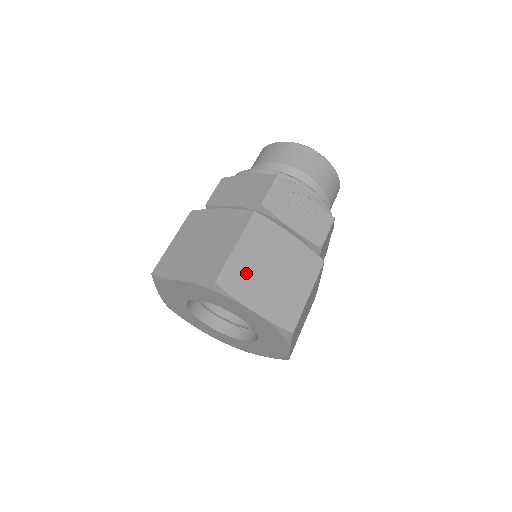
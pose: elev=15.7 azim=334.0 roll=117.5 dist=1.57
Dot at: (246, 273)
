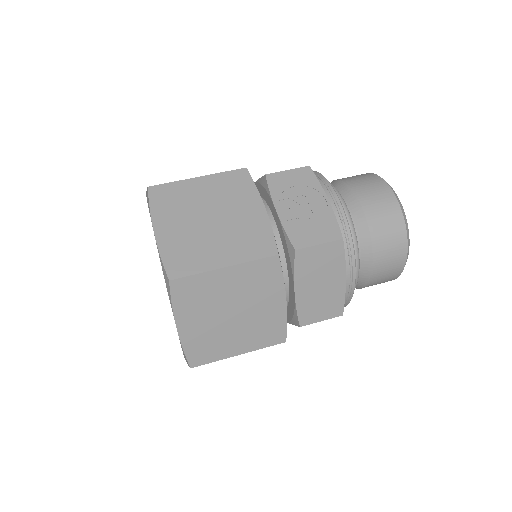
Dot at: (183, 201)
